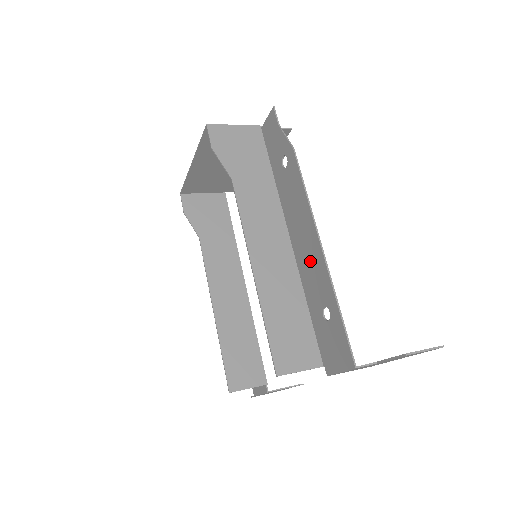
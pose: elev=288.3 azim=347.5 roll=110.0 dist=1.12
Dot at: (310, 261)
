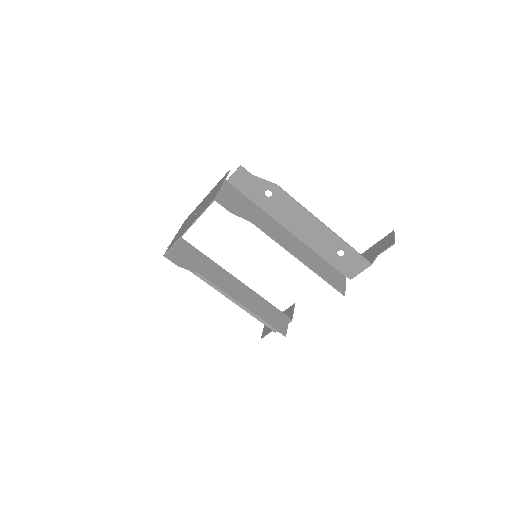
Dot at: (317, 236)
